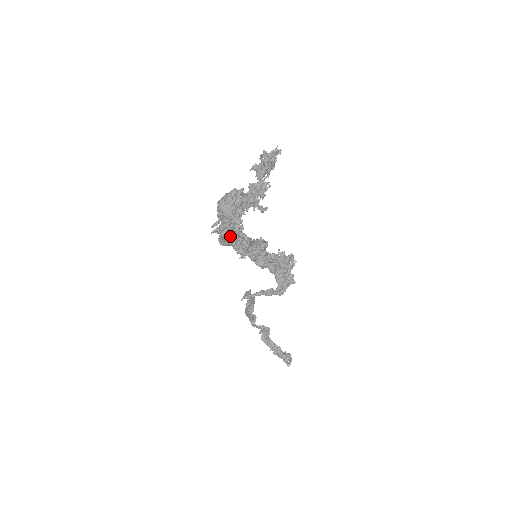
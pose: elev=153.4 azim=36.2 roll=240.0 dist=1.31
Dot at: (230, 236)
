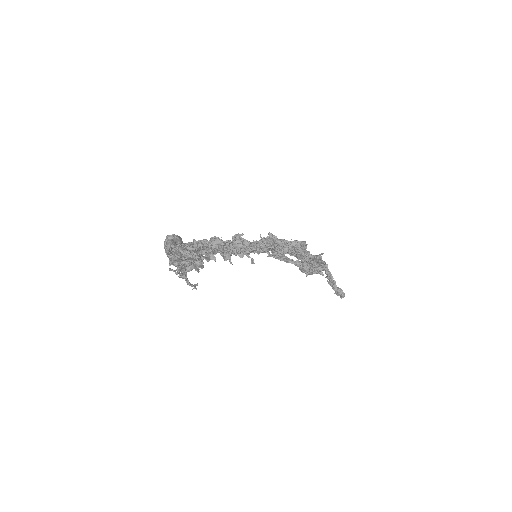
Dot at: occluded
